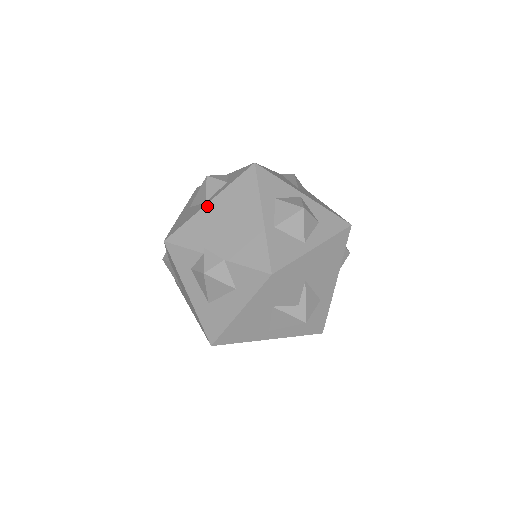
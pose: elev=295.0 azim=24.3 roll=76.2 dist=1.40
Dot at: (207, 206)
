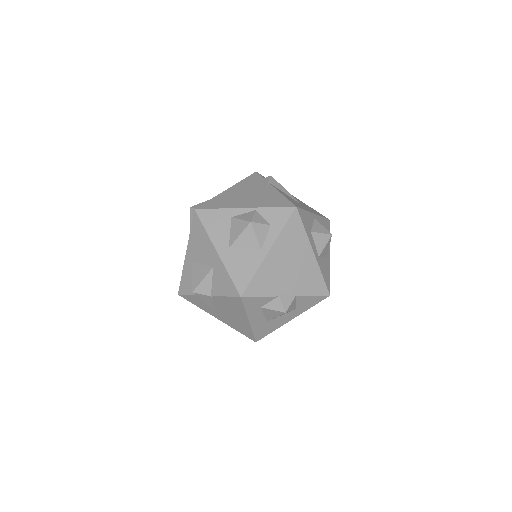
Dot at: (269, 255)
